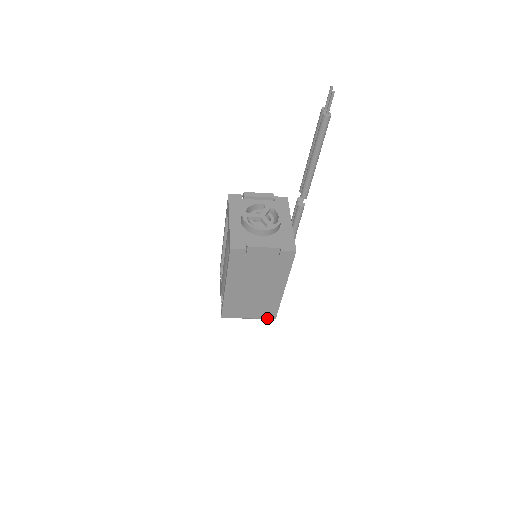
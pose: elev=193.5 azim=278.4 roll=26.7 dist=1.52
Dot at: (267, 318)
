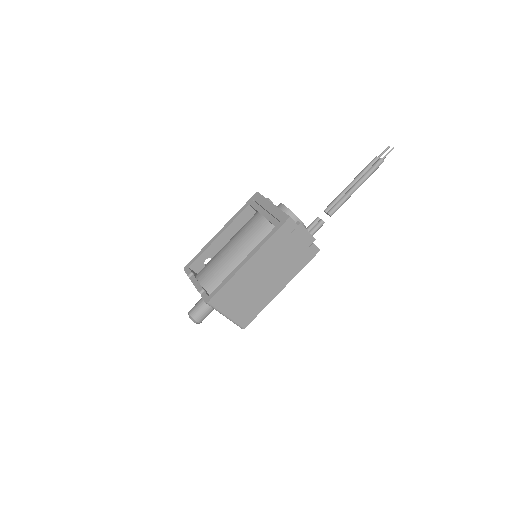
Dot at: (239, 324)
